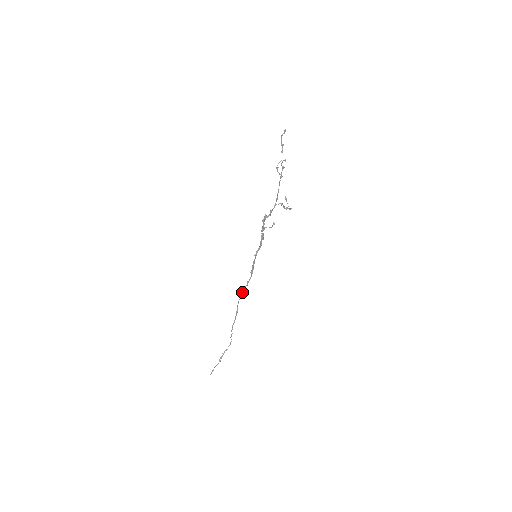
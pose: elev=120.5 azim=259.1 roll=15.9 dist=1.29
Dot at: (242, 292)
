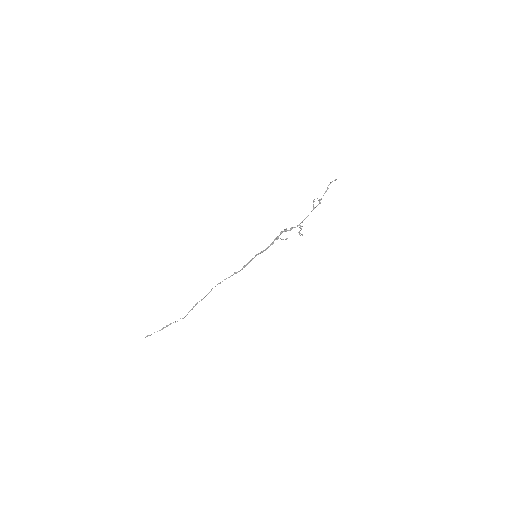
Dot at: (225, 279)
